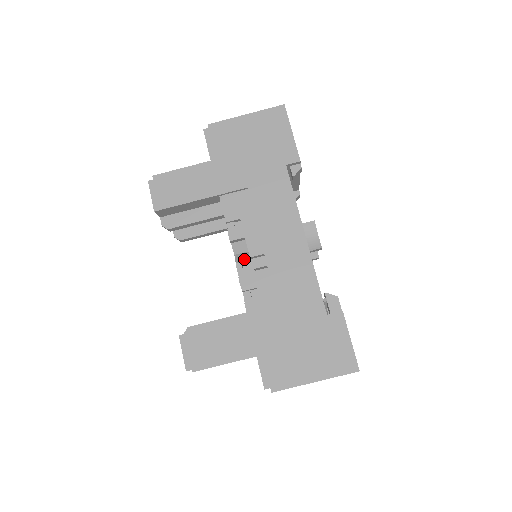
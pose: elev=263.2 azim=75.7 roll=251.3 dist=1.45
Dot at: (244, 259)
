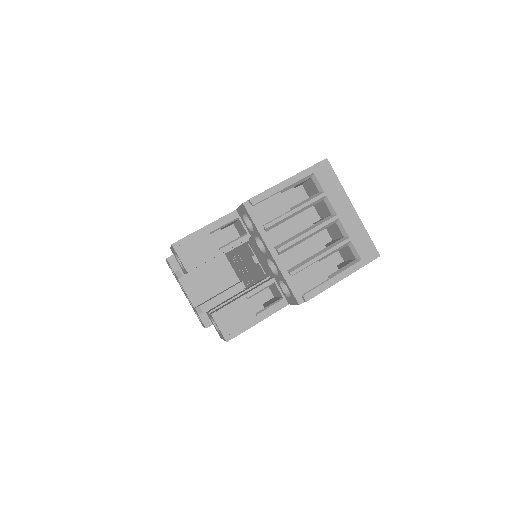
Dot at: occluded
